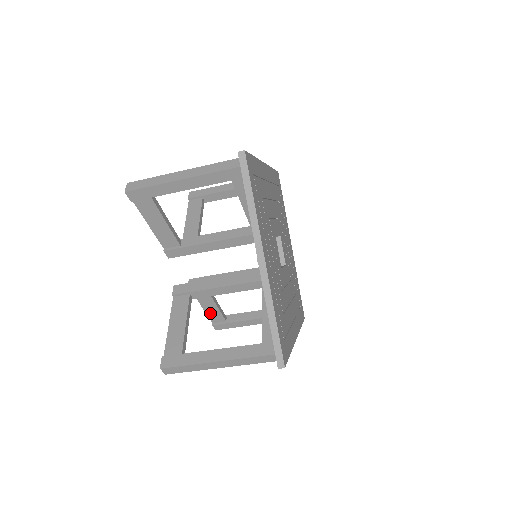
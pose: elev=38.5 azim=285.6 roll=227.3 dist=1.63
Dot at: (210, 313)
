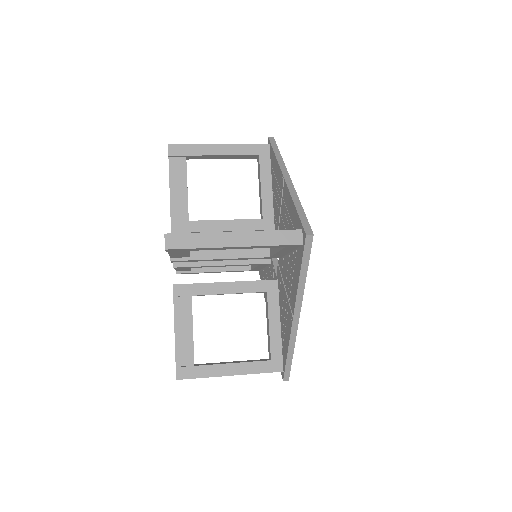
Dot at: (179, 269)
